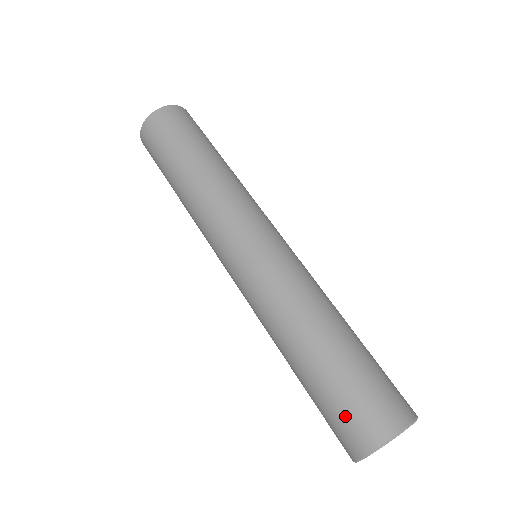
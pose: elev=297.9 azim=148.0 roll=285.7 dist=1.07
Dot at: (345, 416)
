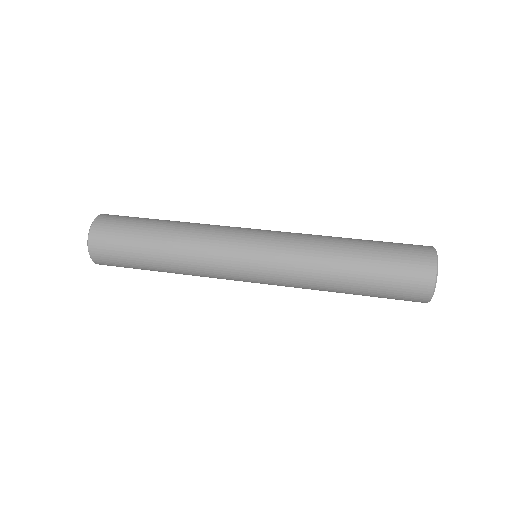
Dot at: (406, 251)
